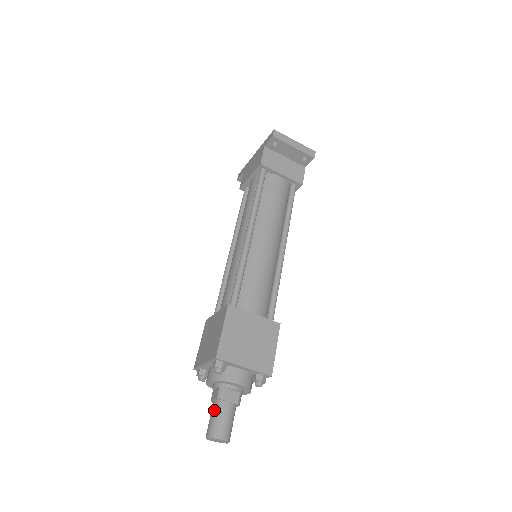
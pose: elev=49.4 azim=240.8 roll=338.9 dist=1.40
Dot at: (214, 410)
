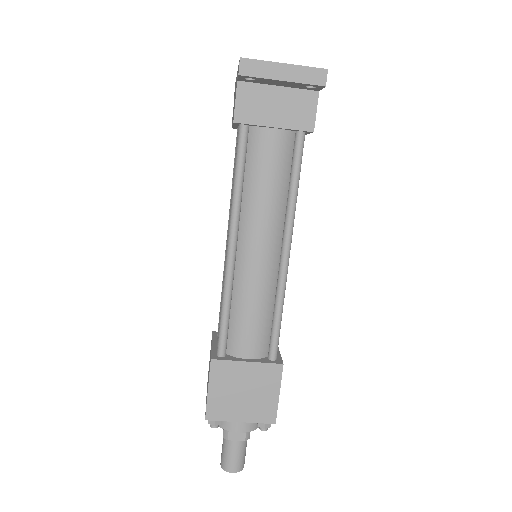
Dot at: (223, 444)
